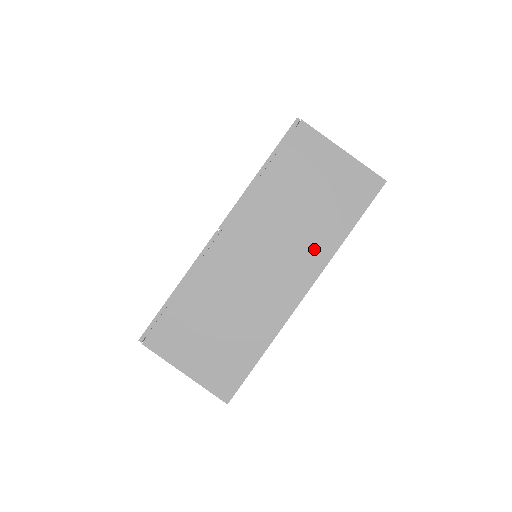
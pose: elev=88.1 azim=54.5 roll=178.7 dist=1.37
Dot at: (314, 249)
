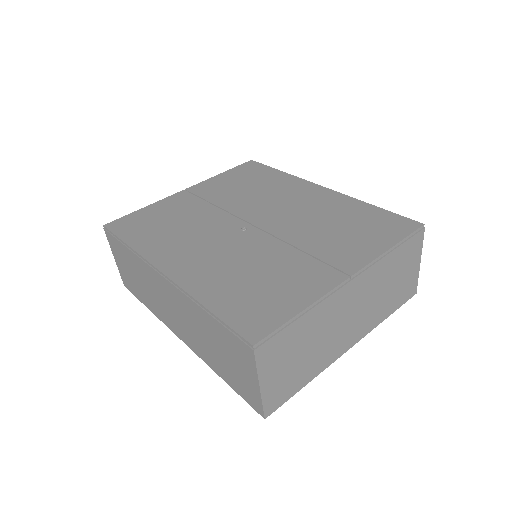
Dot at: (372, 320)
